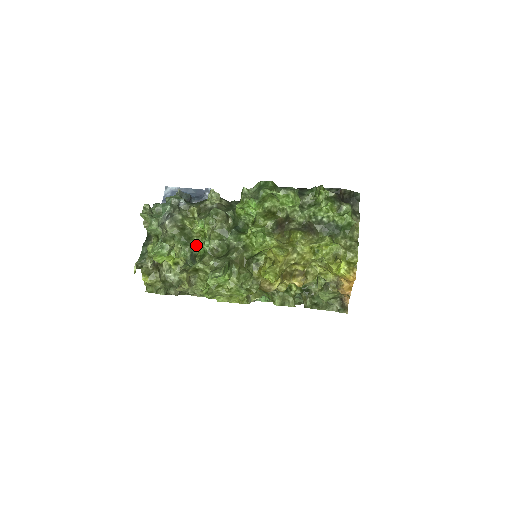
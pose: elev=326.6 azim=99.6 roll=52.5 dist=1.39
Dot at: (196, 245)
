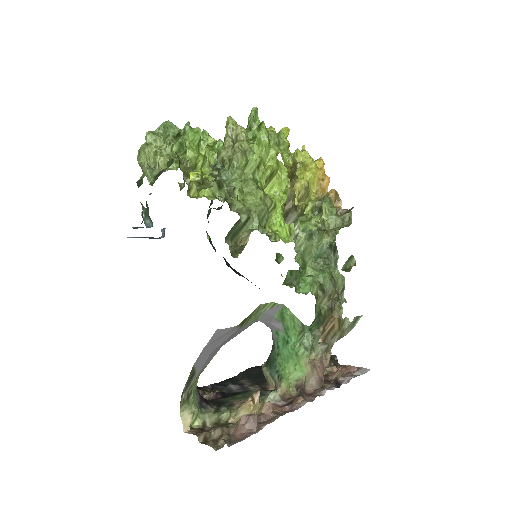
Dot at: (211, 165)
